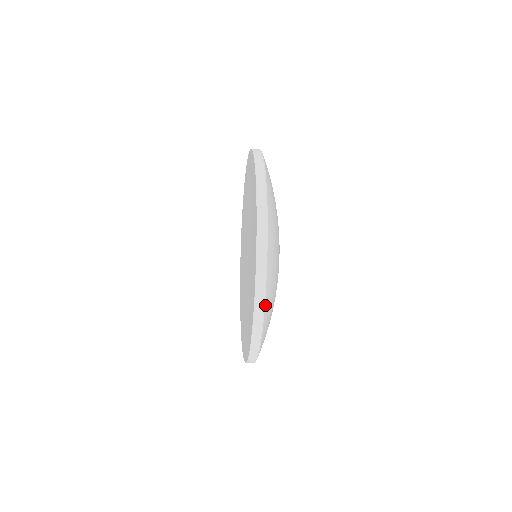
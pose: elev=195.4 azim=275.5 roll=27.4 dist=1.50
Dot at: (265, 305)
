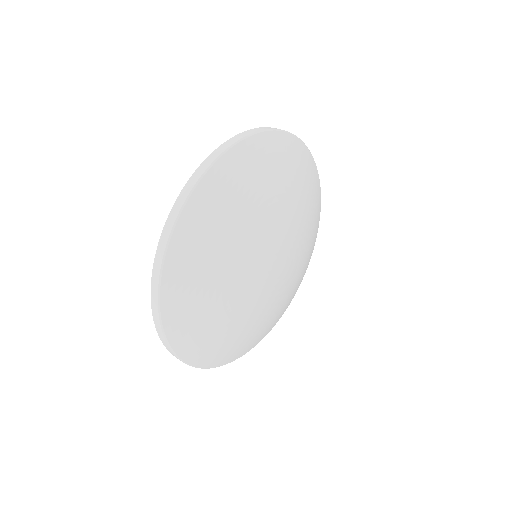
Dot at: (170, 342)
